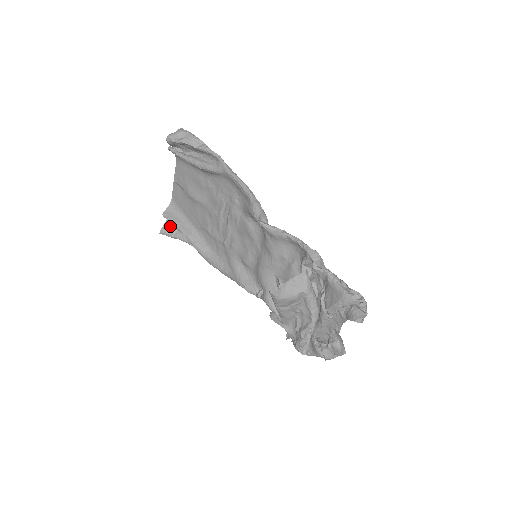
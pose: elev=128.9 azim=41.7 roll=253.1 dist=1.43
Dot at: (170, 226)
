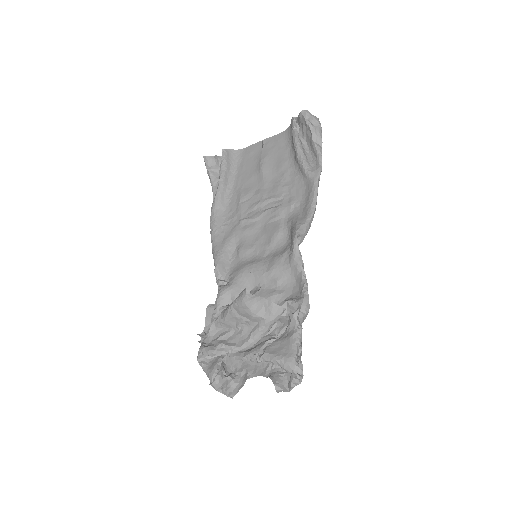
Dot at: (217, 162)
